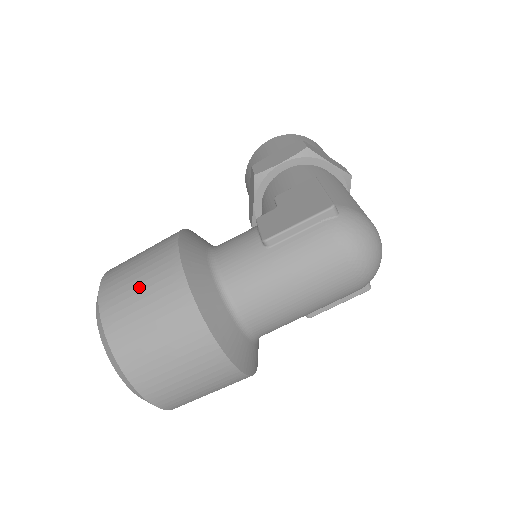
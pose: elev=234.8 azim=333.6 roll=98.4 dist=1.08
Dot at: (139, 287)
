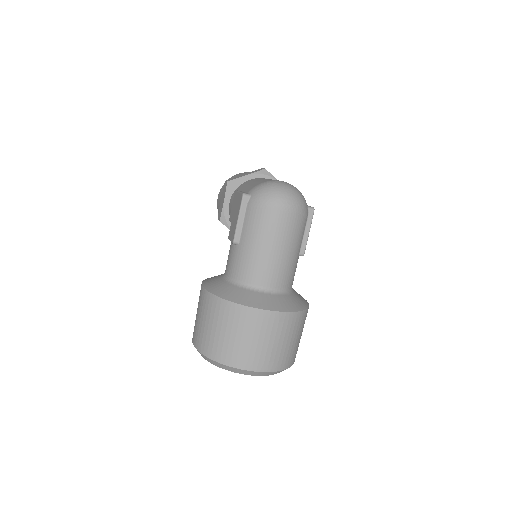
Dot at: (203, 322)
